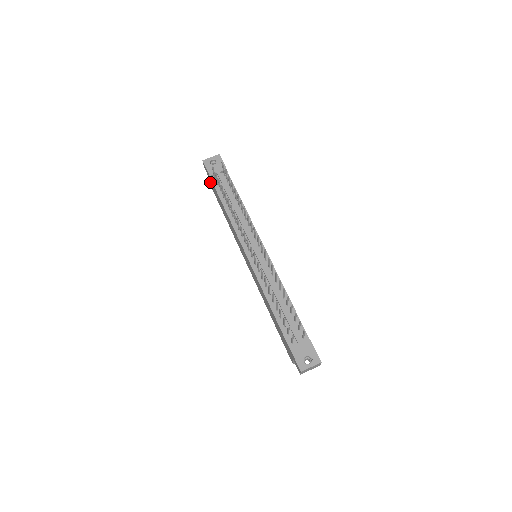
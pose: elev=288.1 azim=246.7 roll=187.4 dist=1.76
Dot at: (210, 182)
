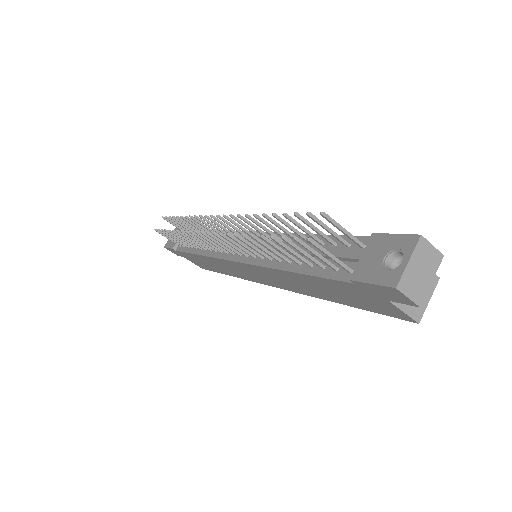
Dot at: occluded
